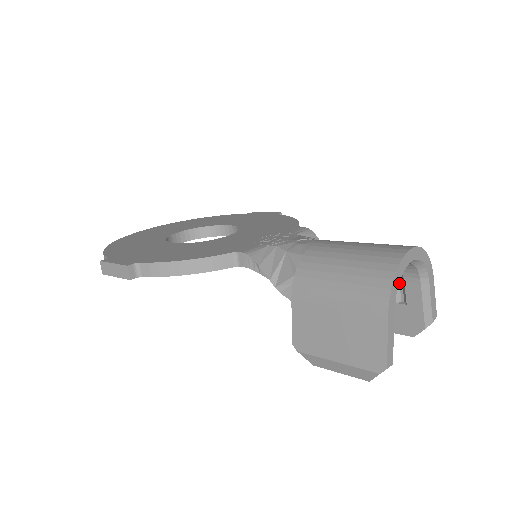
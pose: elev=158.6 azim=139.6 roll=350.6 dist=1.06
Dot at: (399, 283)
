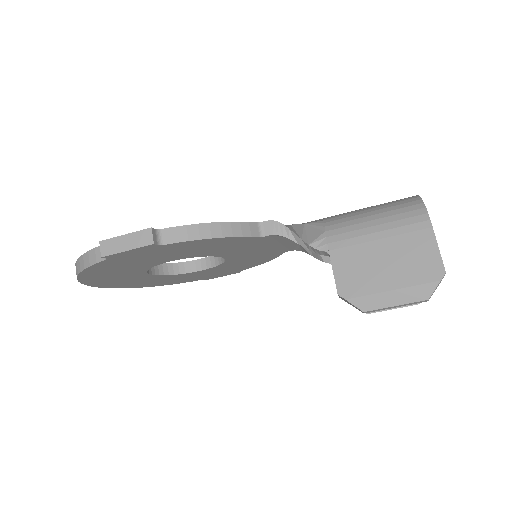
Dot at: occluded
